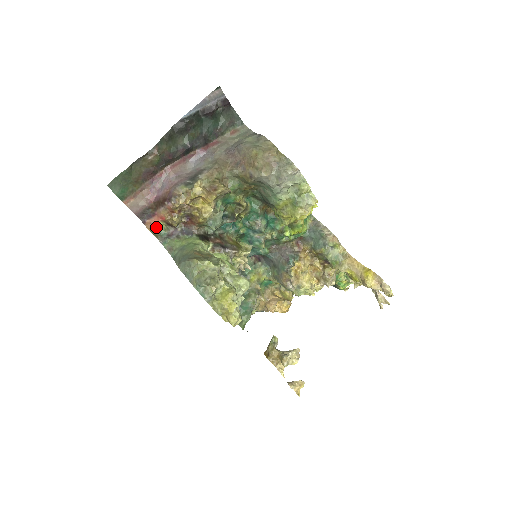
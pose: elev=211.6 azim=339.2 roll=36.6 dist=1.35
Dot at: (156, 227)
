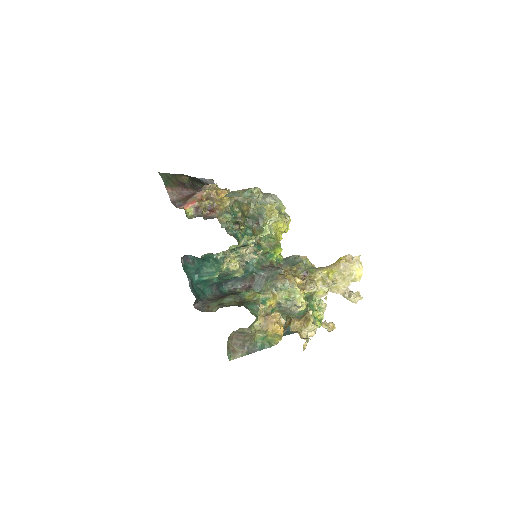
Dot at: (185, 211)
